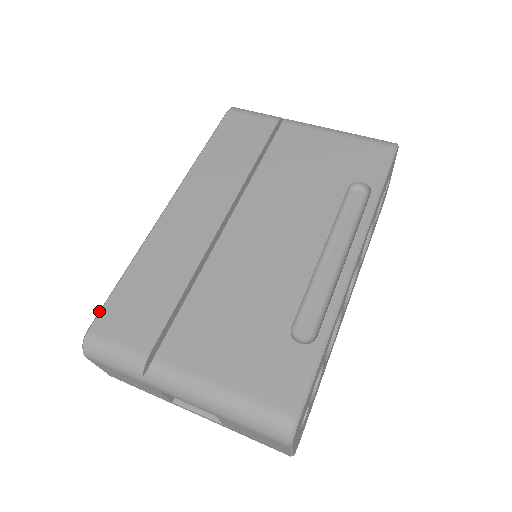
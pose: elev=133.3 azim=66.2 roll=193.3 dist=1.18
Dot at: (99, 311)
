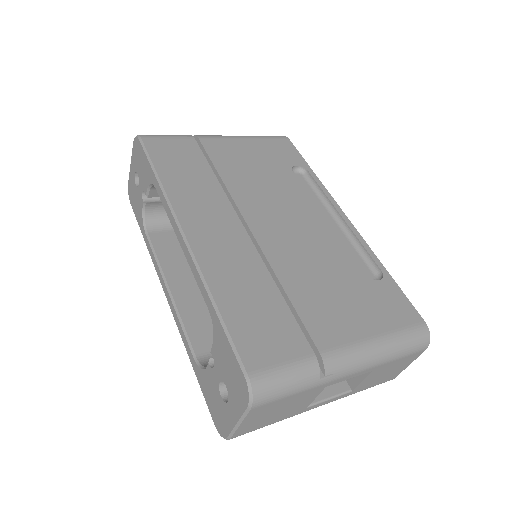
Dot at: (235, 354)
